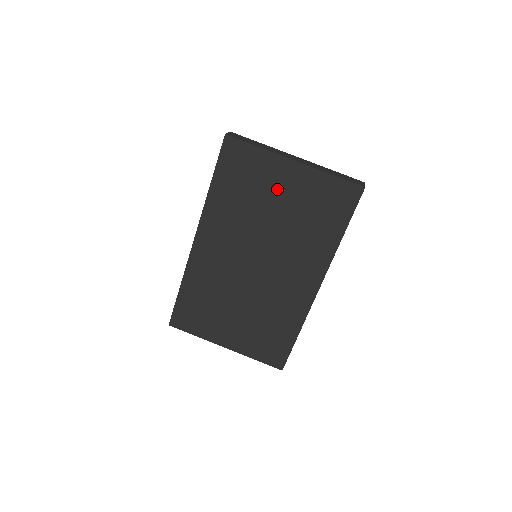
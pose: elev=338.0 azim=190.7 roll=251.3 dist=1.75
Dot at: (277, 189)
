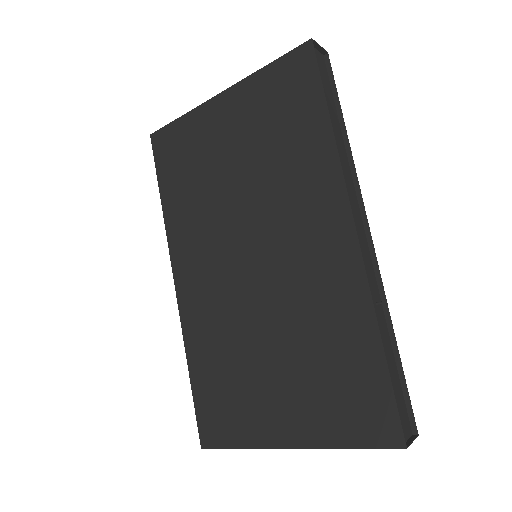
Dot at: (221, 141)
